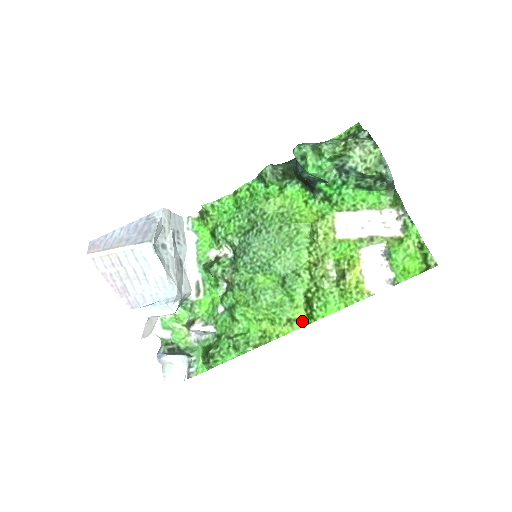
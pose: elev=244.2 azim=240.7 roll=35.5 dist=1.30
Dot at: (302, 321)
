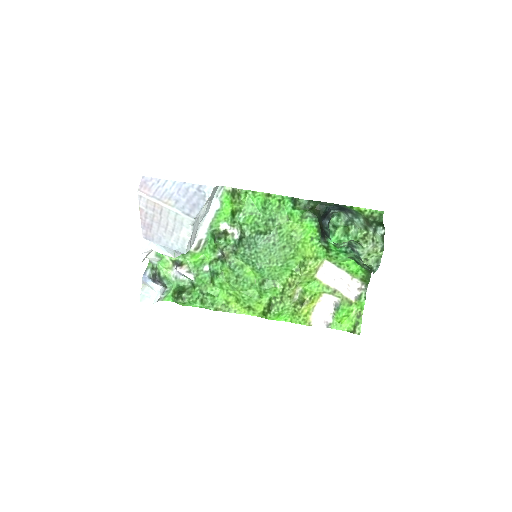
Dot at: (257, 312)
